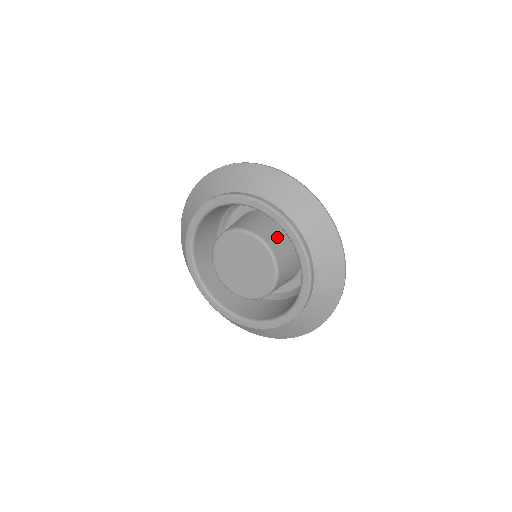
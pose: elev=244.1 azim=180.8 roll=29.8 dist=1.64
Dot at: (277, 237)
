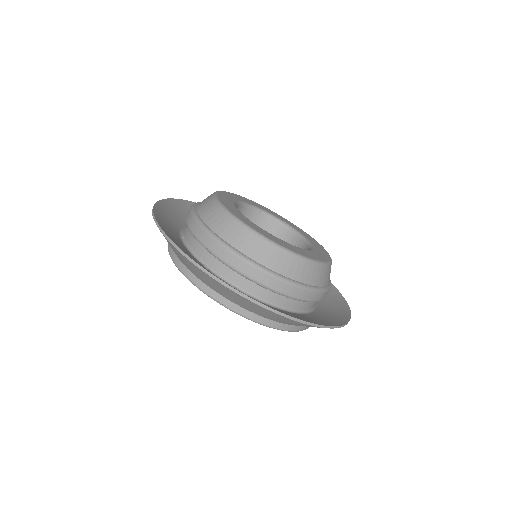
Dot at: occluded
